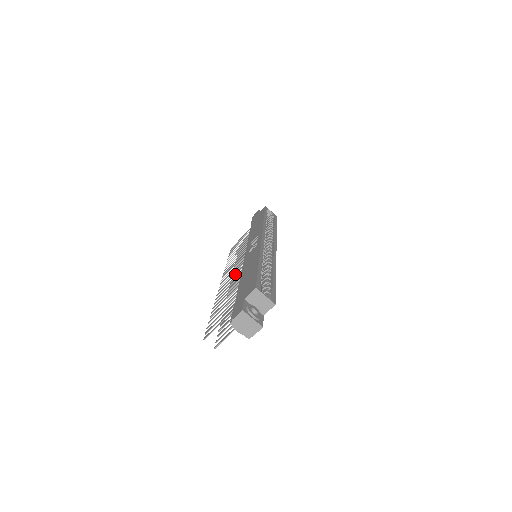
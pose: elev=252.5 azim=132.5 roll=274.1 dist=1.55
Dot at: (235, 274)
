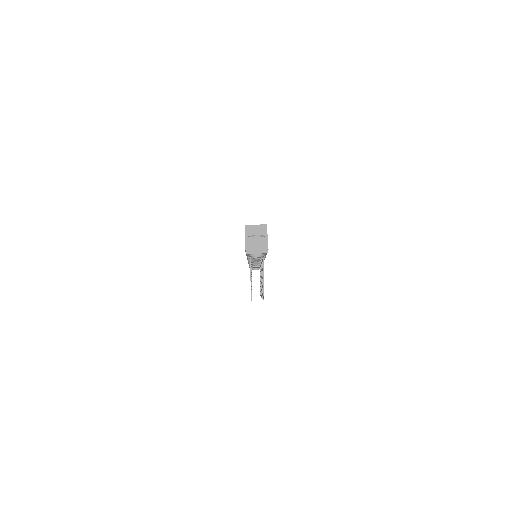
Dot at: occluded
